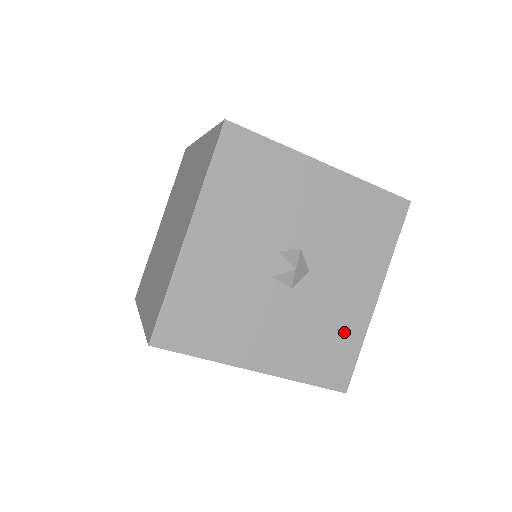
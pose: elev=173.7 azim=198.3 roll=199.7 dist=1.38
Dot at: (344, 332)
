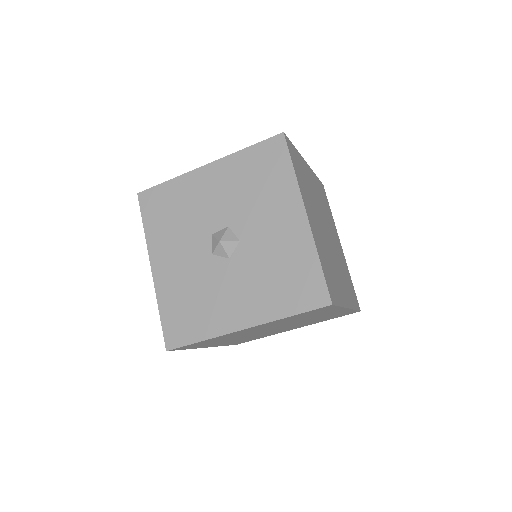
Dot at: (205, 317)
